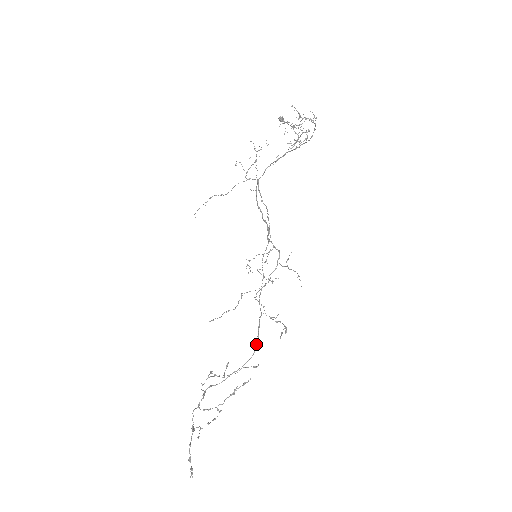
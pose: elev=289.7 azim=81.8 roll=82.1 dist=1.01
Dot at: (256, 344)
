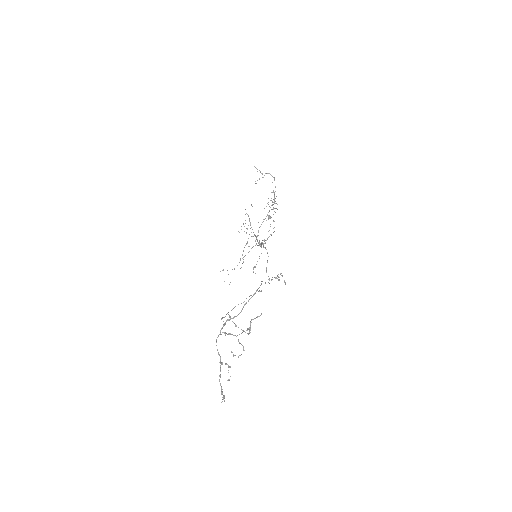
Dot at: occluded
